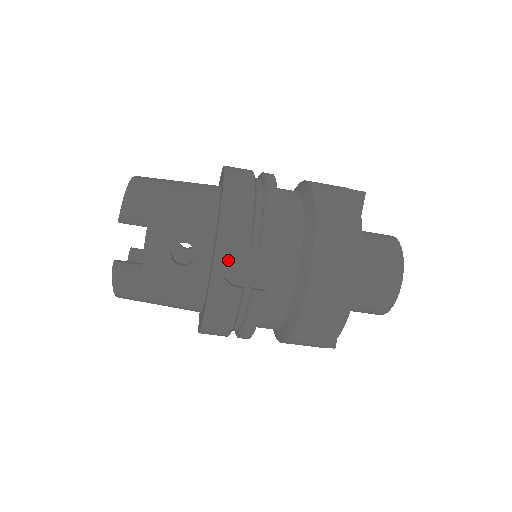
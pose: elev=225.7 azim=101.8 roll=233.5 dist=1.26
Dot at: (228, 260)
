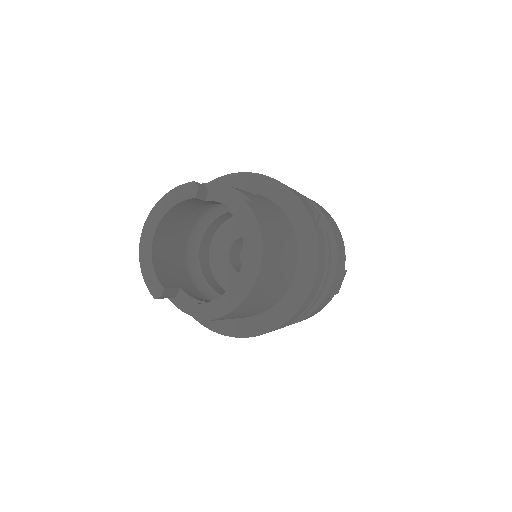
Dot at: occluded
